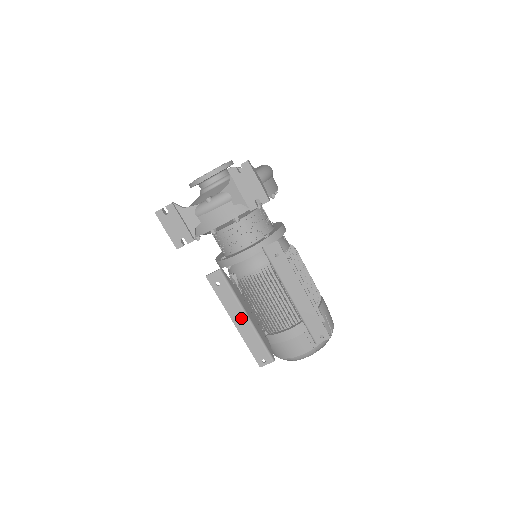
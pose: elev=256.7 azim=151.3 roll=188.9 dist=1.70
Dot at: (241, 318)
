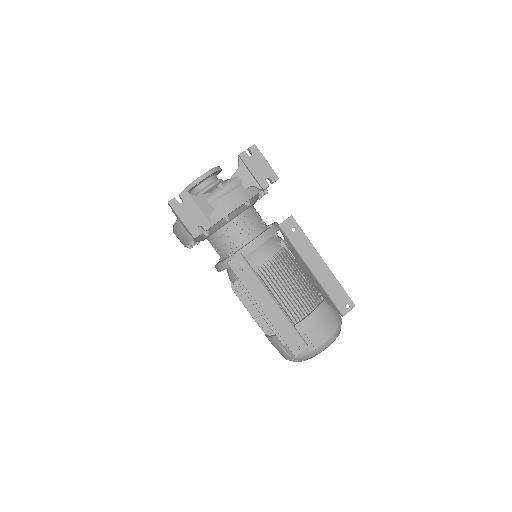
Dot at: (269, 303)
